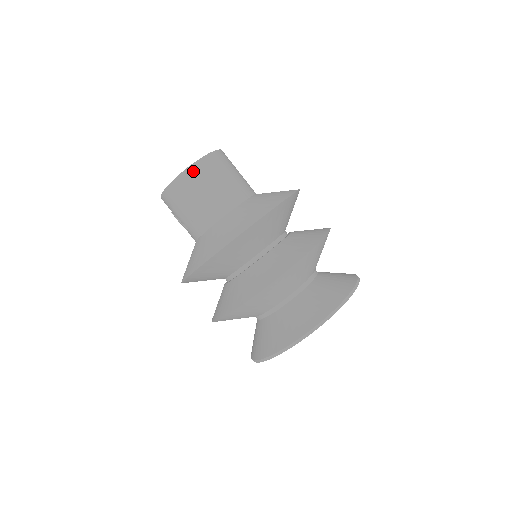
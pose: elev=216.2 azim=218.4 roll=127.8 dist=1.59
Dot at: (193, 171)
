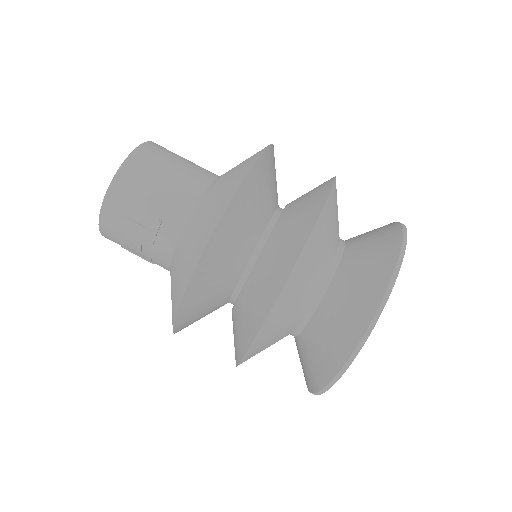
Dot at: (139, 156)
